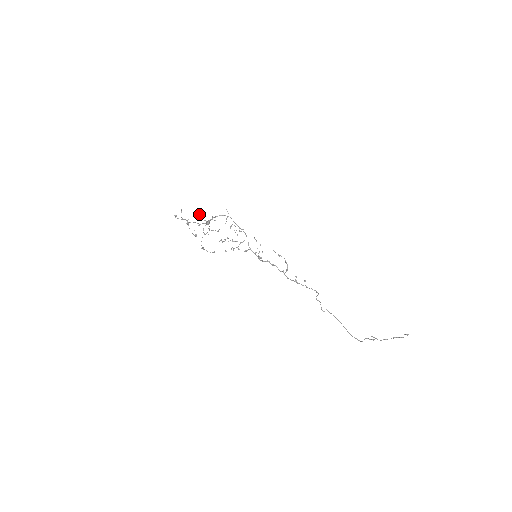
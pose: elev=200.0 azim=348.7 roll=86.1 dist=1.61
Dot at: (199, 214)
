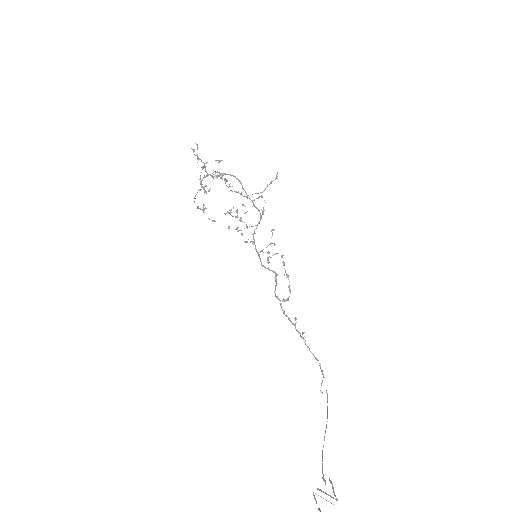
Dot at: occluded
